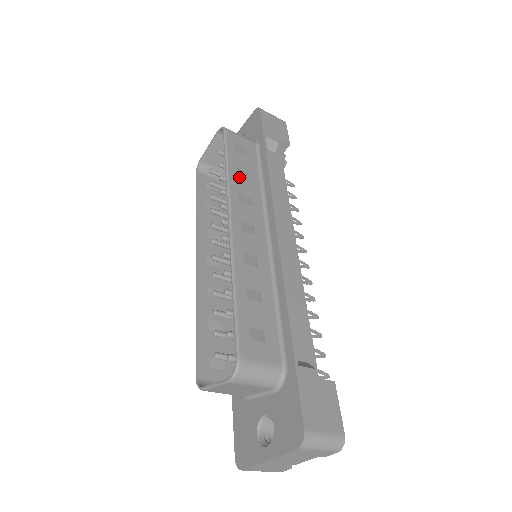
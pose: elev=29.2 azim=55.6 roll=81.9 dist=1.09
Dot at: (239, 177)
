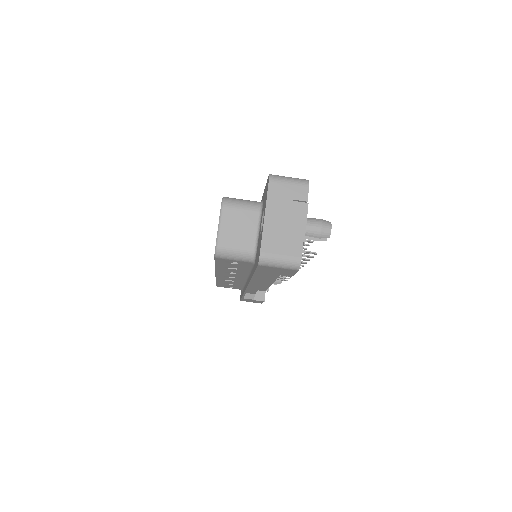
Dot at: occluded
